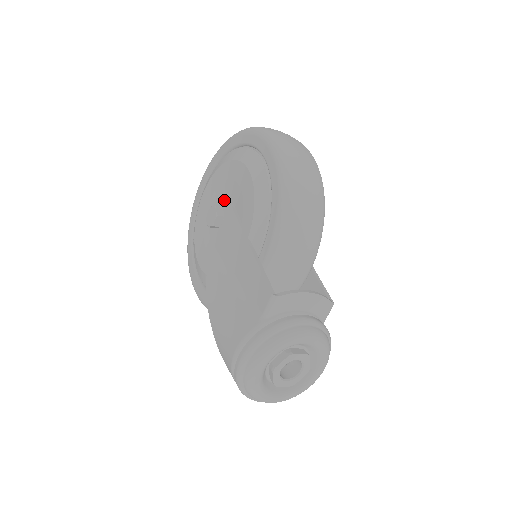
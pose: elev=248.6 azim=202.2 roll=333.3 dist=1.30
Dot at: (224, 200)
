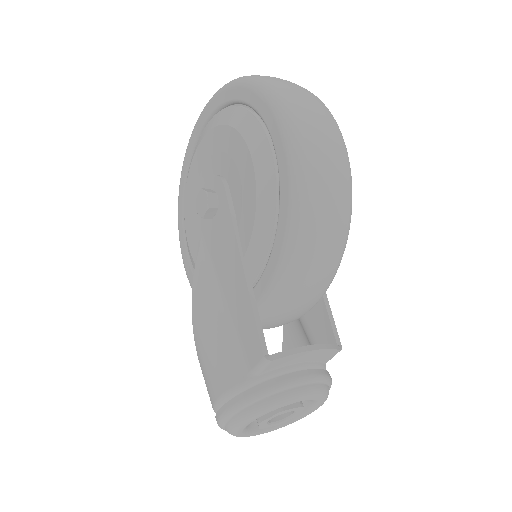
Dot at: (219, 183)
